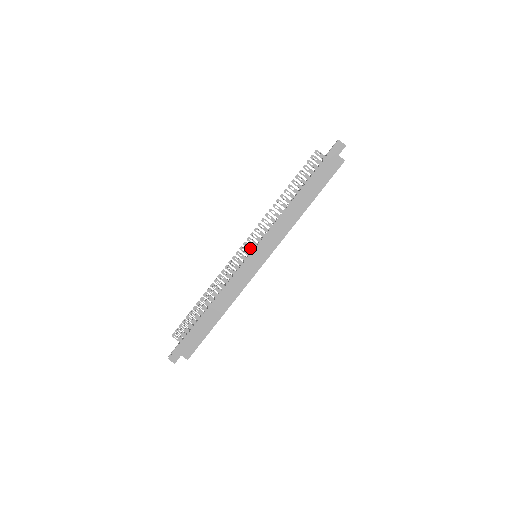
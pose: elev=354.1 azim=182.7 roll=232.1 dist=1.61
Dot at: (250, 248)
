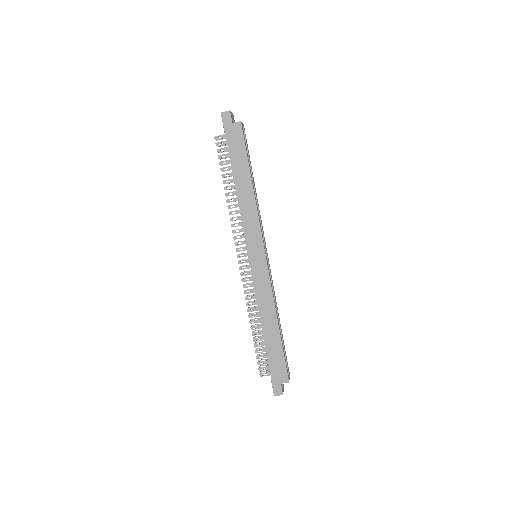
Dot at: (245, 255)
